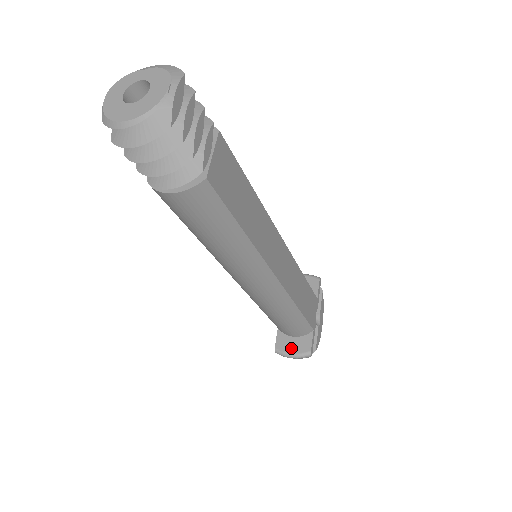
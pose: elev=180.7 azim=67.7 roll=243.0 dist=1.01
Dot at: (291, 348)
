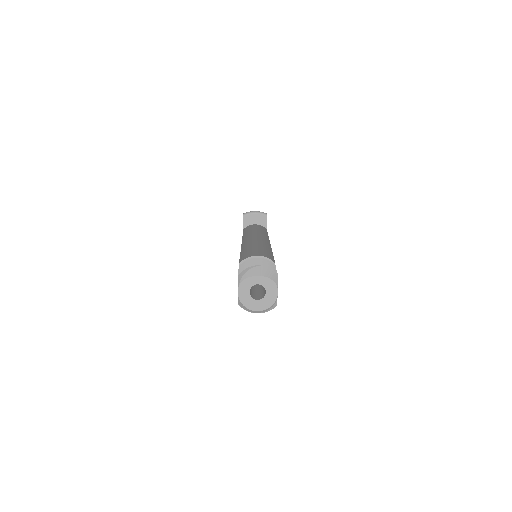
Dot at: occluded
